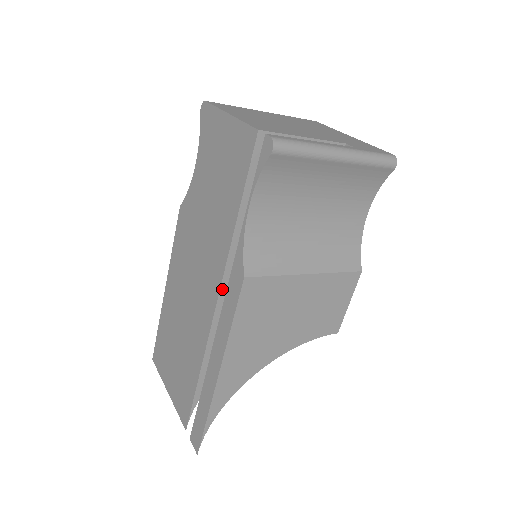
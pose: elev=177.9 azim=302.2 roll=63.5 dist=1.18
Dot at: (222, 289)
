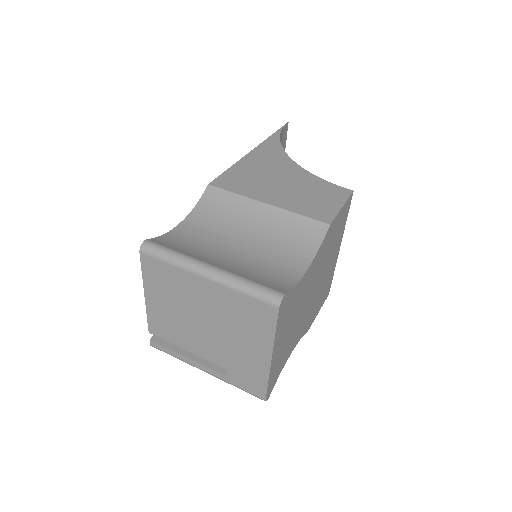
Dot at: occluded
